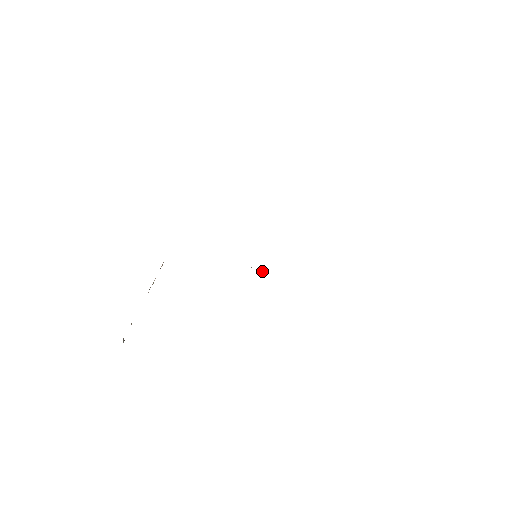
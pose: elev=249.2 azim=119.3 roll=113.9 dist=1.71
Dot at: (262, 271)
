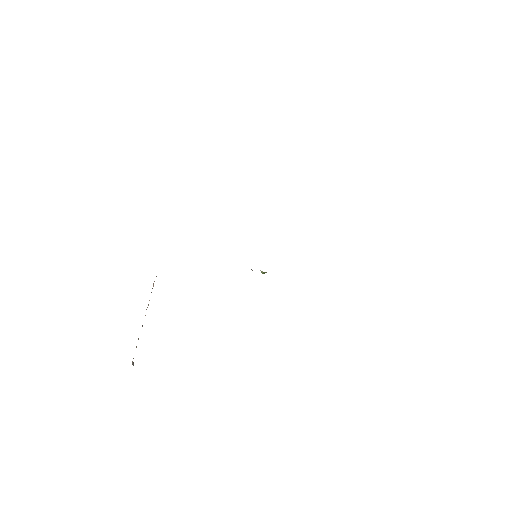
Dot at: (265, 272)
